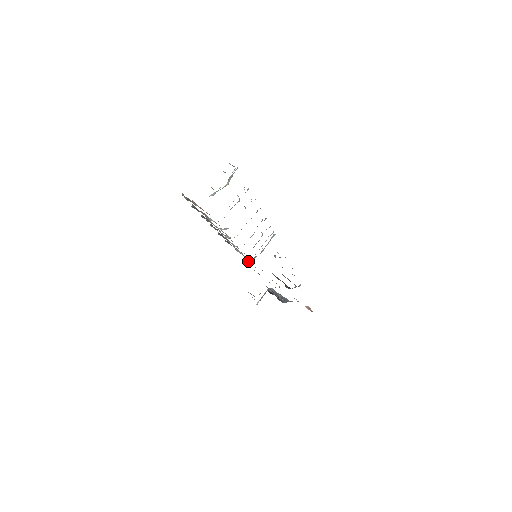
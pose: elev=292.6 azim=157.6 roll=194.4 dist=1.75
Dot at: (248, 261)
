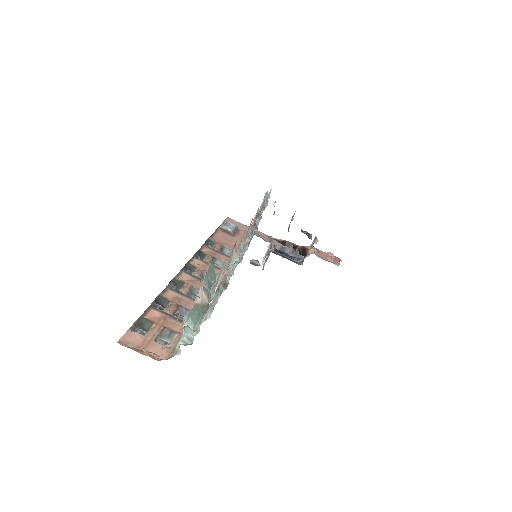
Dot at: (237, 227)
